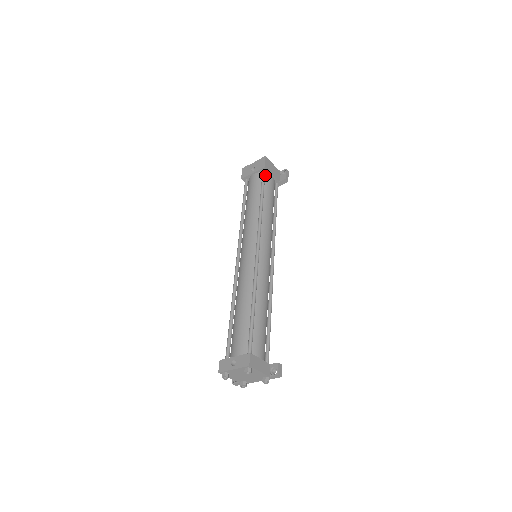
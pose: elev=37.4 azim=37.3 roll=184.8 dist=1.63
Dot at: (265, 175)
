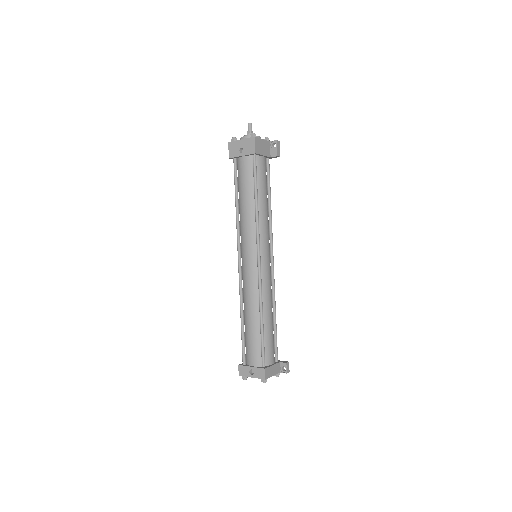
Dot at: (256, 159)
